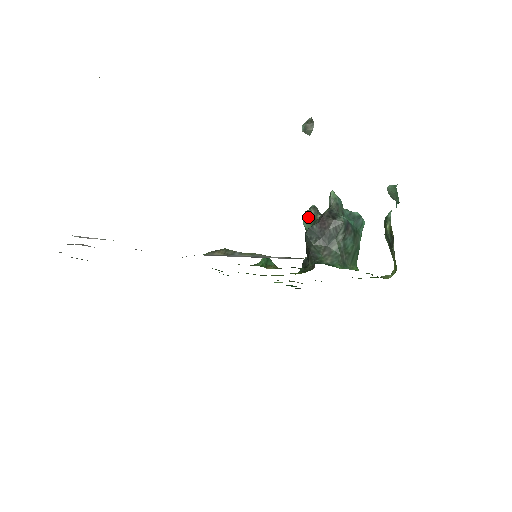
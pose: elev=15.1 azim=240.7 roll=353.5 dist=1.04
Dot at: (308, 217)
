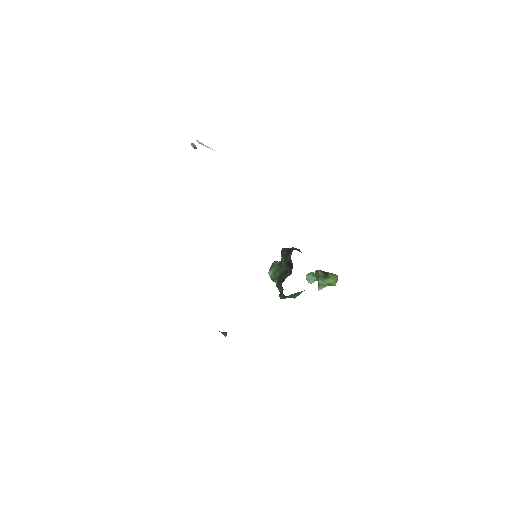
Dot at: (274, 265)
